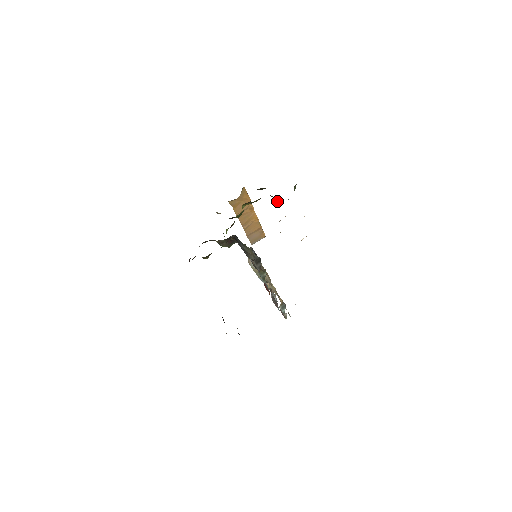
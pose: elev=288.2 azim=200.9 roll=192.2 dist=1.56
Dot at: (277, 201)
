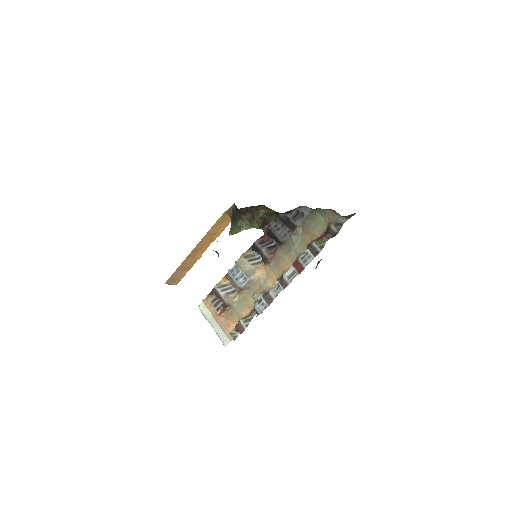
Dot at: occluded
